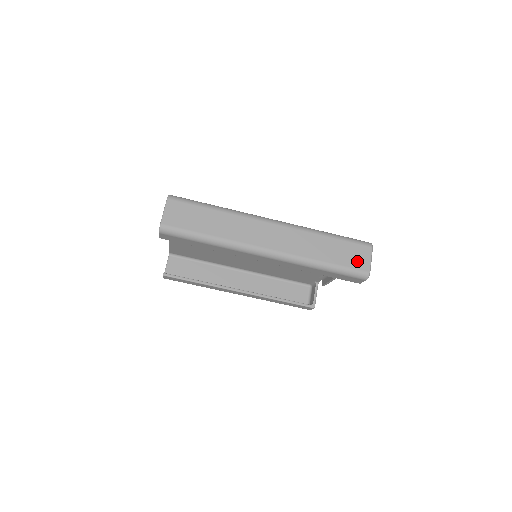
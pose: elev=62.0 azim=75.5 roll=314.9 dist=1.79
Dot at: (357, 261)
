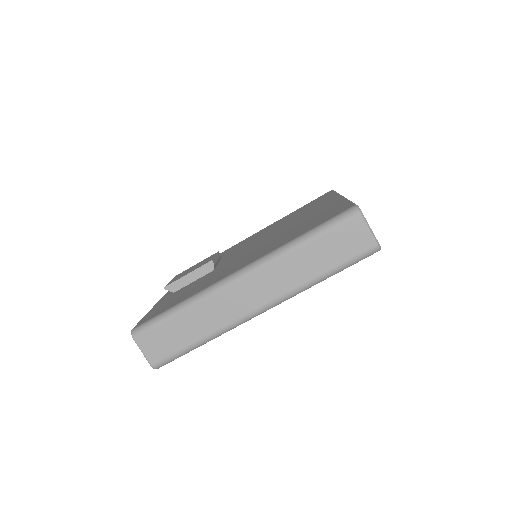
Dot at: (355, 244)
